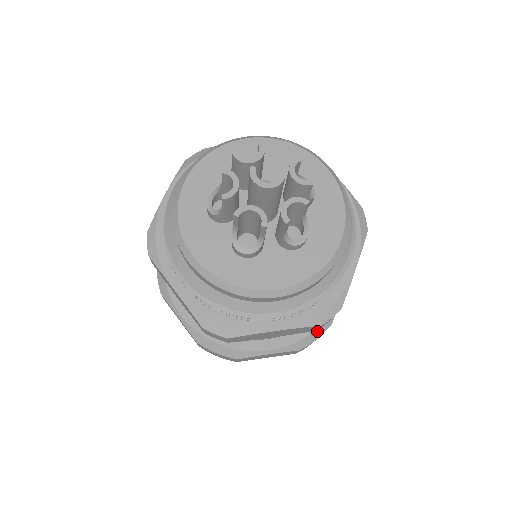
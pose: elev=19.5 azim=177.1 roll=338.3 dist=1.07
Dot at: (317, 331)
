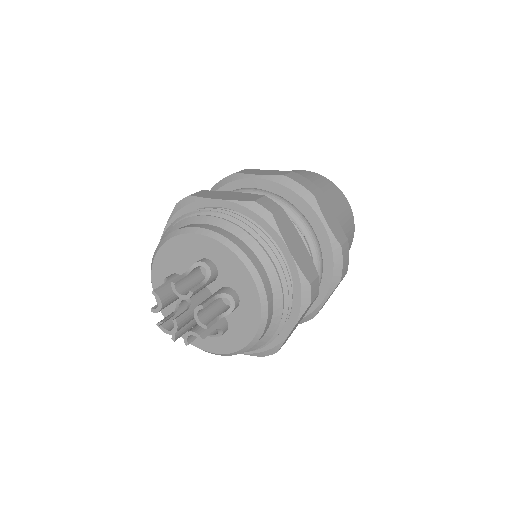
Dot at: (336, 262)
